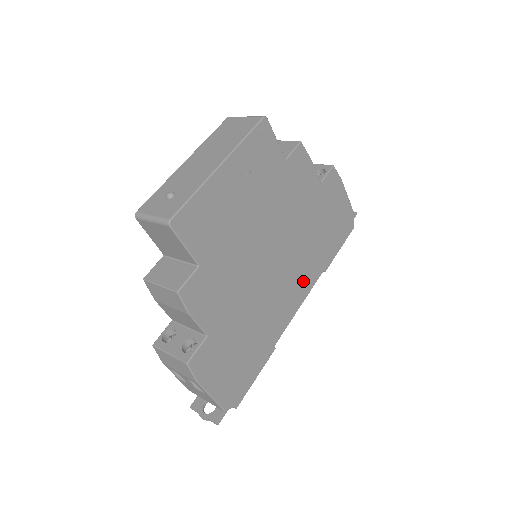
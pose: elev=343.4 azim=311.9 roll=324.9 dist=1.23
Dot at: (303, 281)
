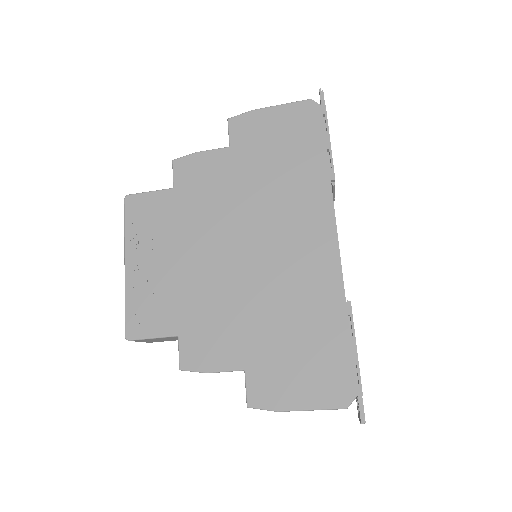
Dot at: (312, 220)
